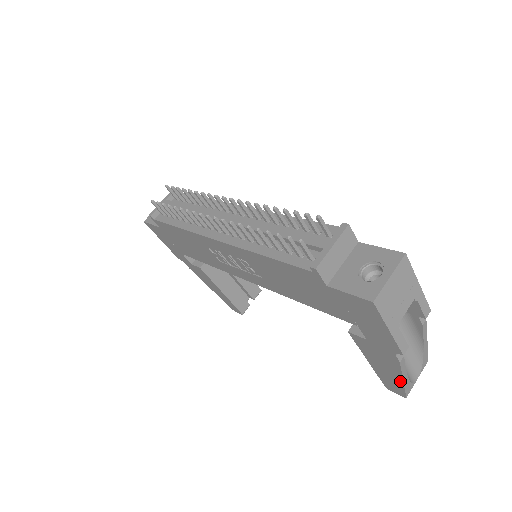
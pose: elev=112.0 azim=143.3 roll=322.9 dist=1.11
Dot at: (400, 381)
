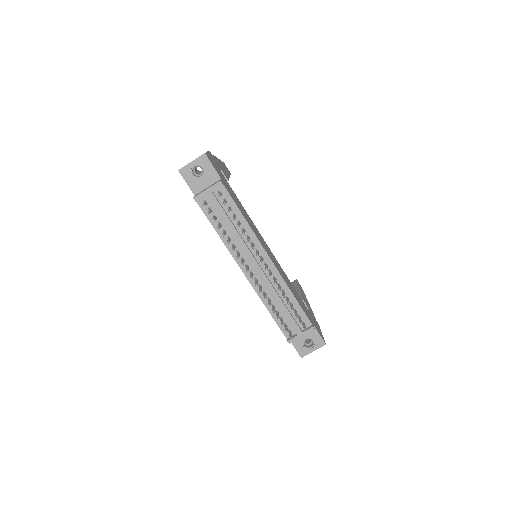
Dot at: occluded
